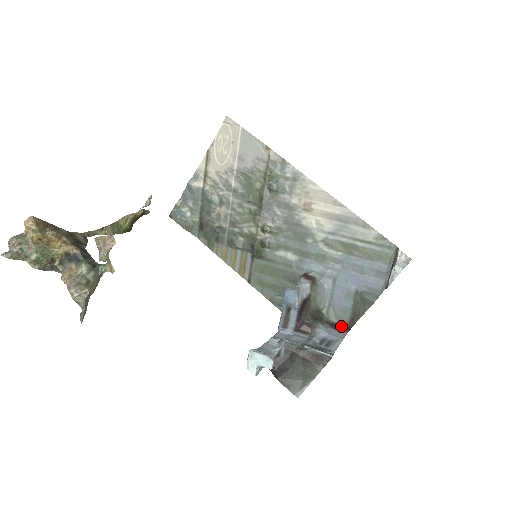
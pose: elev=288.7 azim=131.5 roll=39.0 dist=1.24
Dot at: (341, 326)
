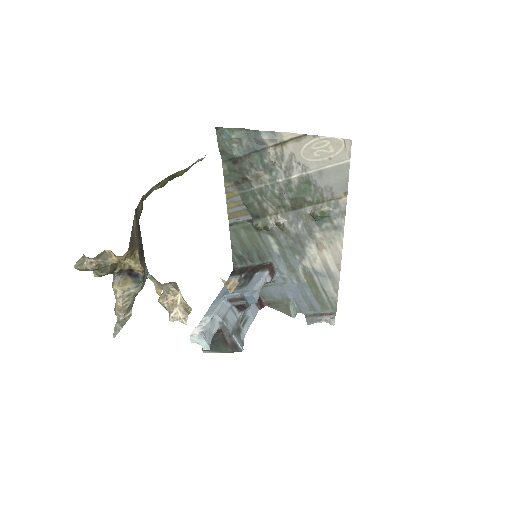
Dot at: (260, 300)
